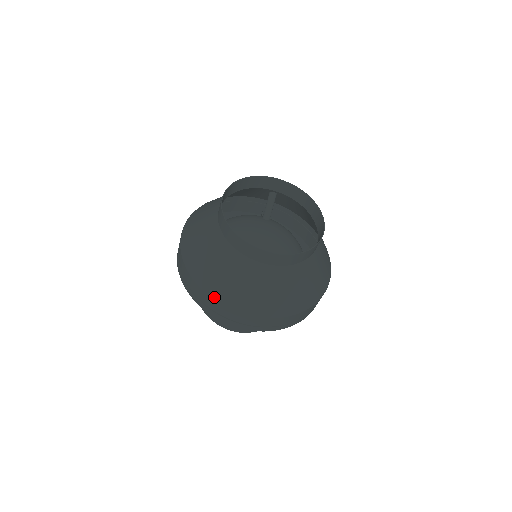
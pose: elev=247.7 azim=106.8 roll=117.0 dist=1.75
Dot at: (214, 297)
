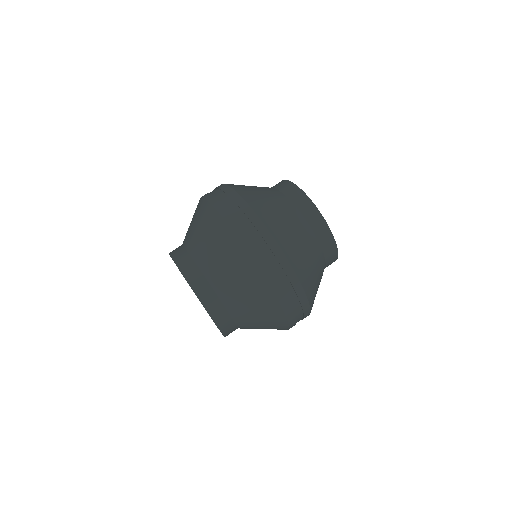
Dot at: (253, 208)
